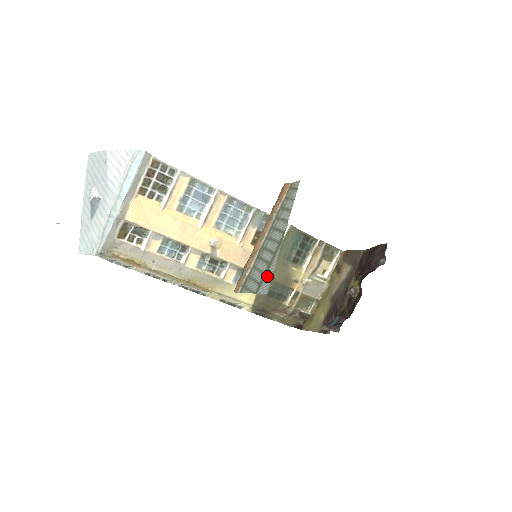
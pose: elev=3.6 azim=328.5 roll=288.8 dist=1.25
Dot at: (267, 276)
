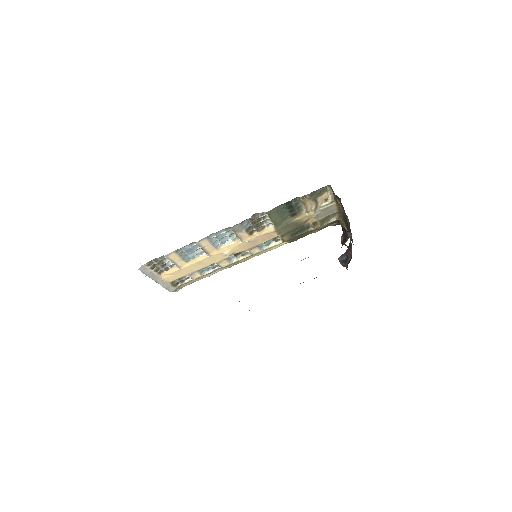
Dot at: occluded
